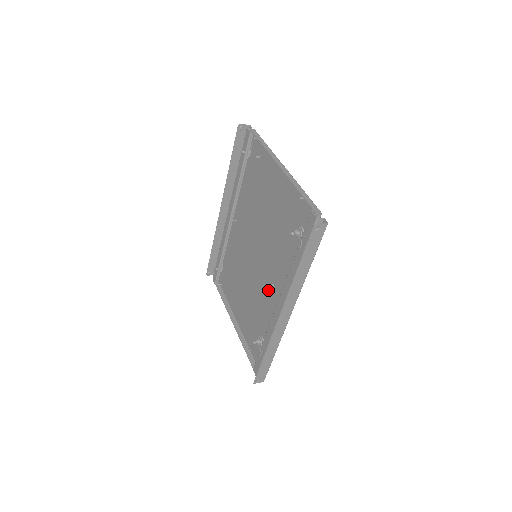
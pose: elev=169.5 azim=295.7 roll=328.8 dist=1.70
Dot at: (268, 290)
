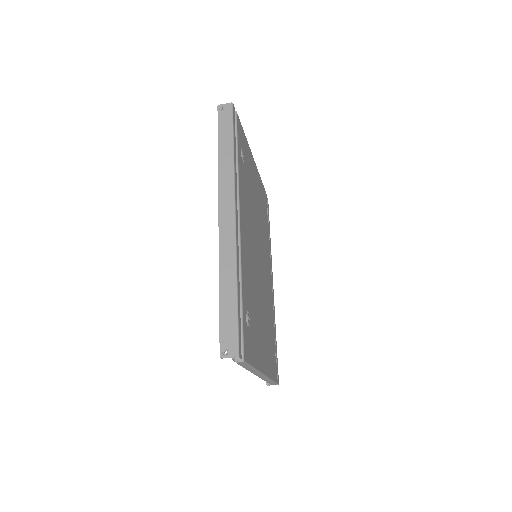
Dot at: (249, 254)
